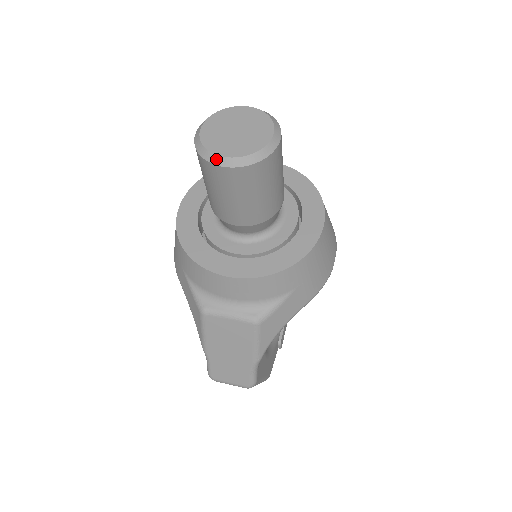
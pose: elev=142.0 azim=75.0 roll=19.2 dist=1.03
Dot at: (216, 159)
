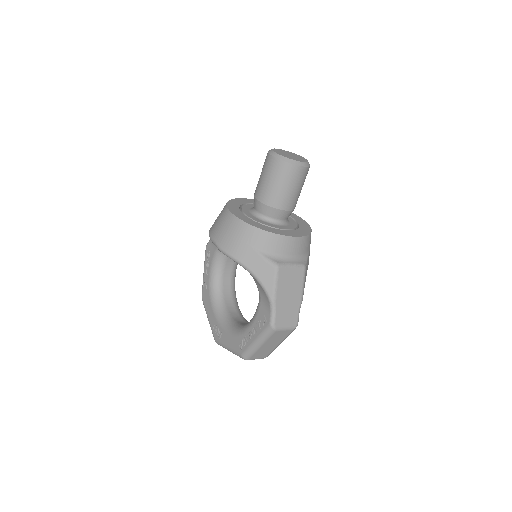
Dot at: (296, 162)
